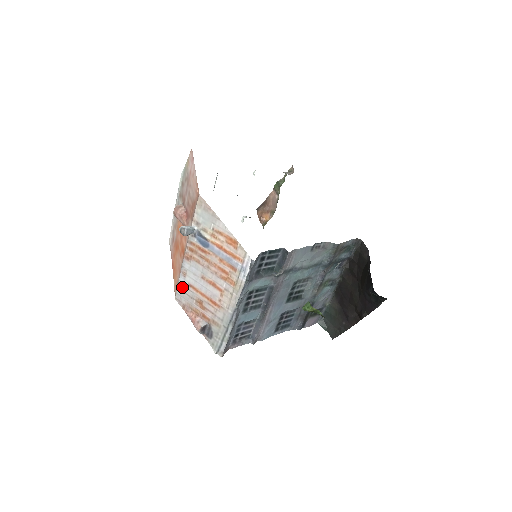
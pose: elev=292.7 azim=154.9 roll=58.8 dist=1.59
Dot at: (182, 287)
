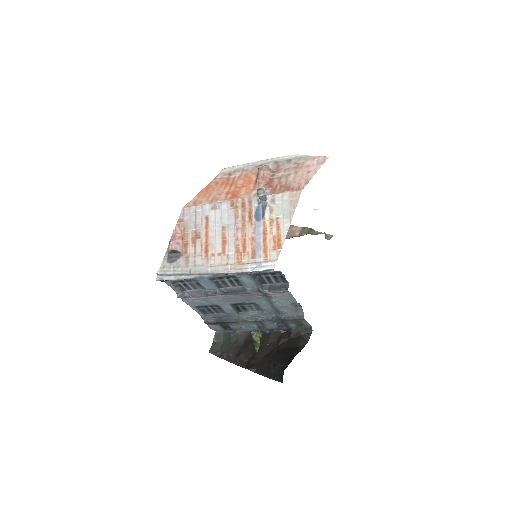
Dot at: (200, 210)
